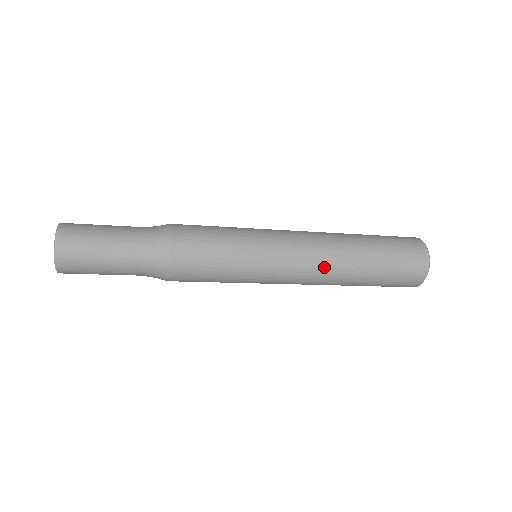
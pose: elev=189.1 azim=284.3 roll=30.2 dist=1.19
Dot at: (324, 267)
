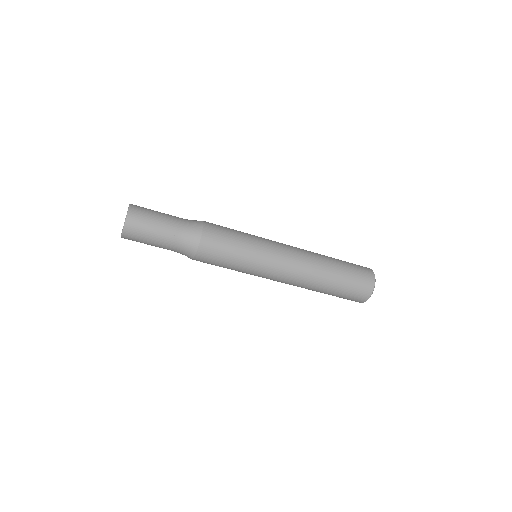
Dot at: (304, 260)
